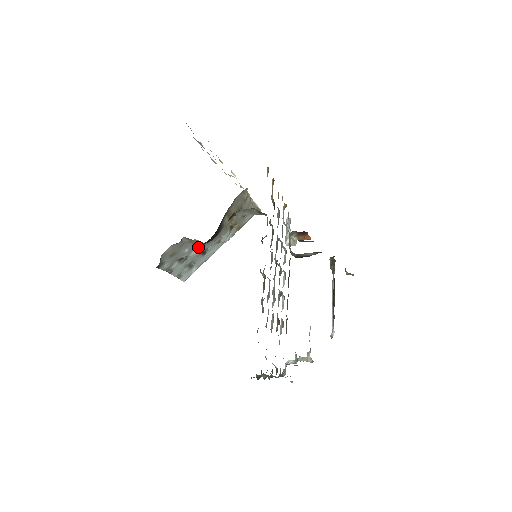
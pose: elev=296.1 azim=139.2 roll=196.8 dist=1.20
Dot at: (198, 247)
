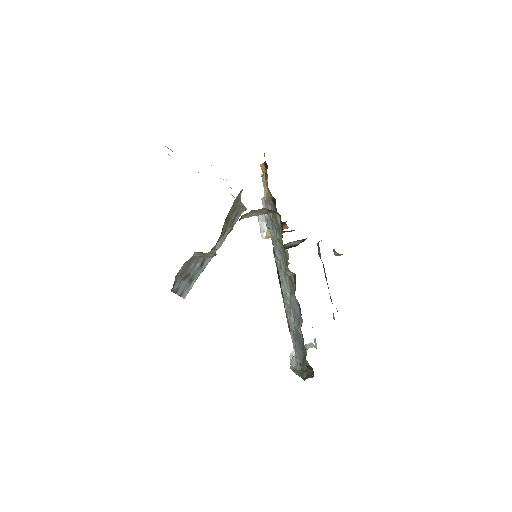
Dot at: (201, 259)
